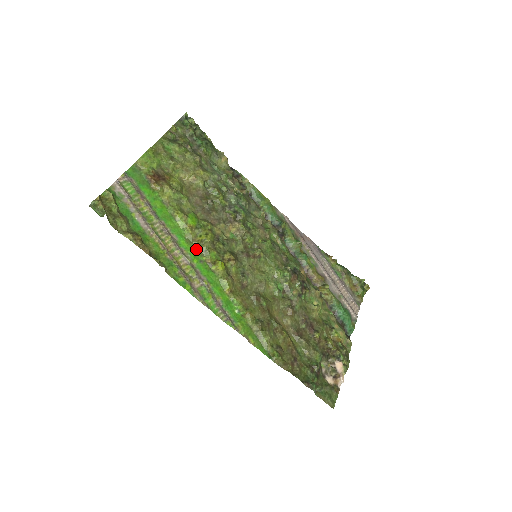
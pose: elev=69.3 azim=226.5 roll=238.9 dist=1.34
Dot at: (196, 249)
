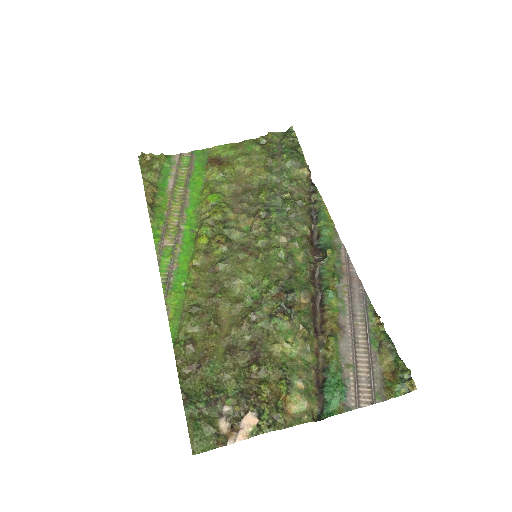
Dot at: (197, 220)
